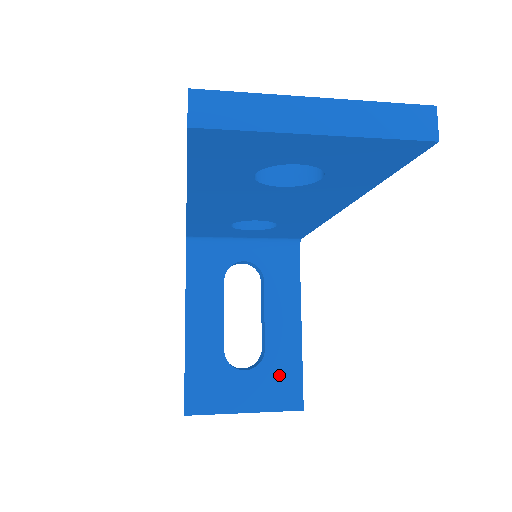
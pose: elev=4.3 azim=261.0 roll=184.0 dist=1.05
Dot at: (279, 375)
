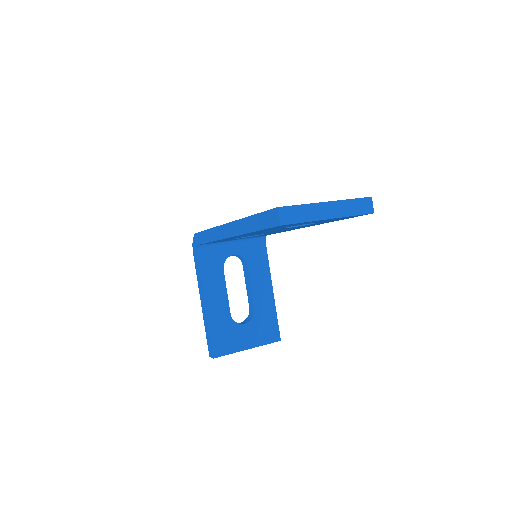
Dot at: (264, 323)
